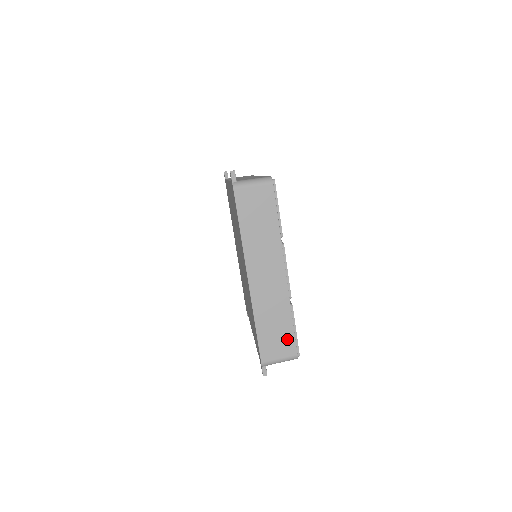
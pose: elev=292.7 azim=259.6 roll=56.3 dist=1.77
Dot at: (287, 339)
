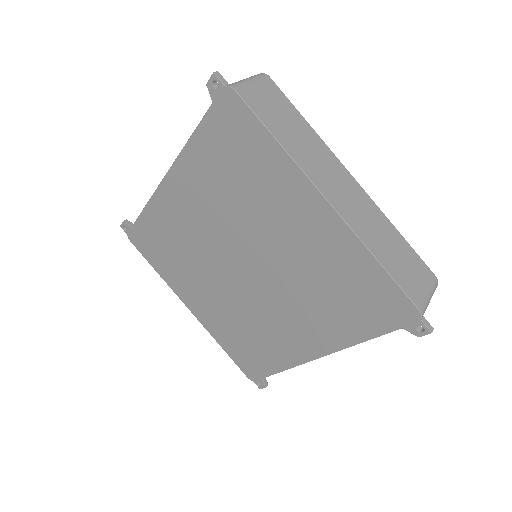
Dot at: (415, 262)
